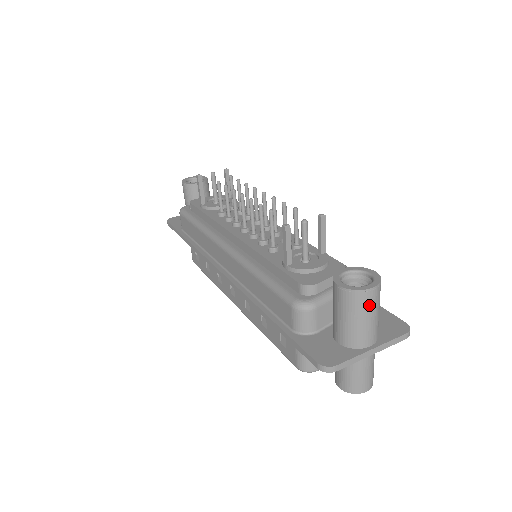
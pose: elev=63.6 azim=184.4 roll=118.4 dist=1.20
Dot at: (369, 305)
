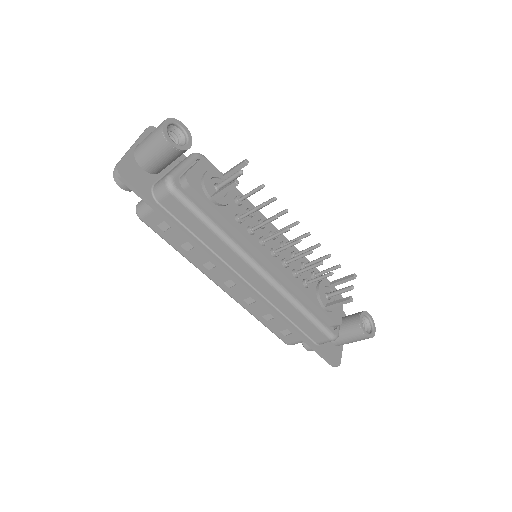
Dot at: occluded
